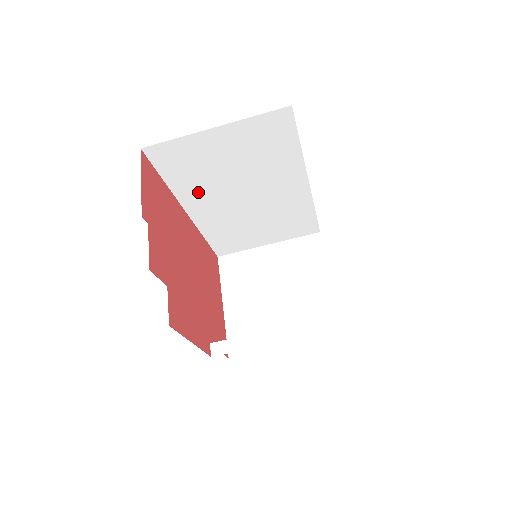
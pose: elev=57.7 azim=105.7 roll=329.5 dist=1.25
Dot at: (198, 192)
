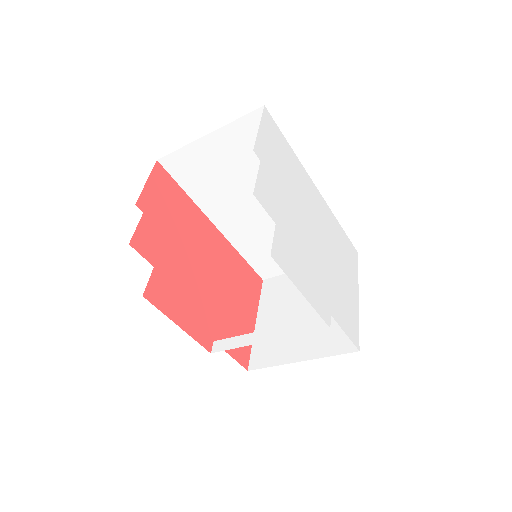
Dot at: (218, 204)
